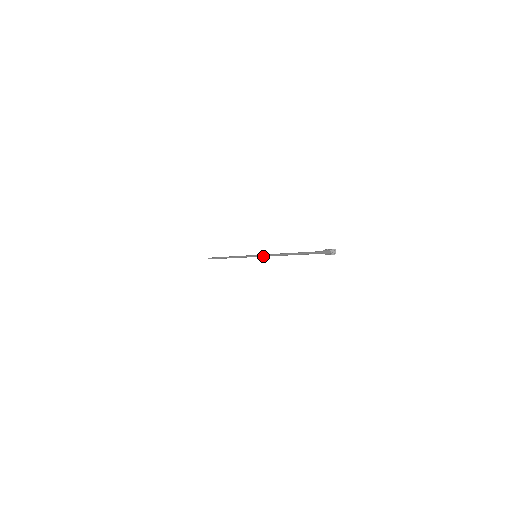
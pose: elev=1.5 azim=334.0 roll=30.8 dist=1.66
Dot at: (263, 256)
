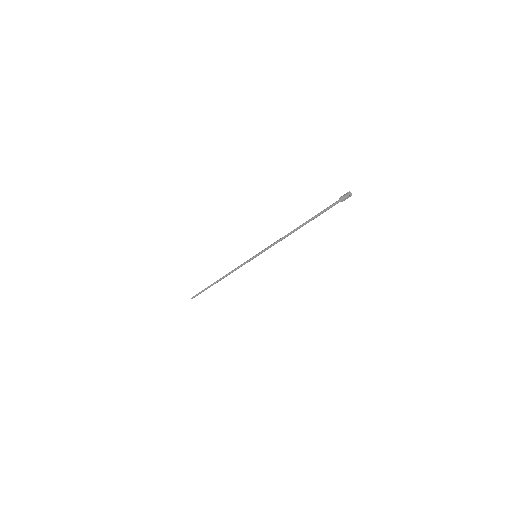
Dot at: occluded
